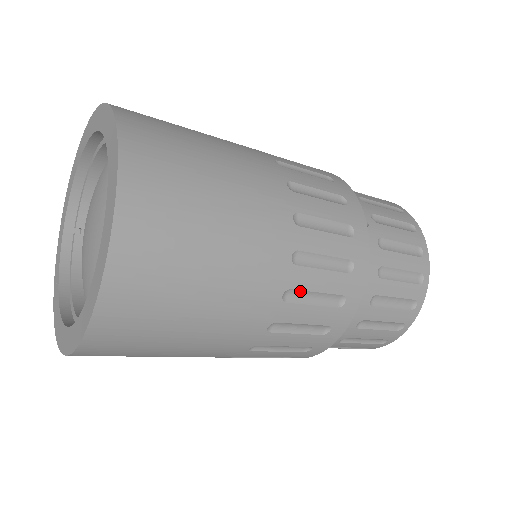
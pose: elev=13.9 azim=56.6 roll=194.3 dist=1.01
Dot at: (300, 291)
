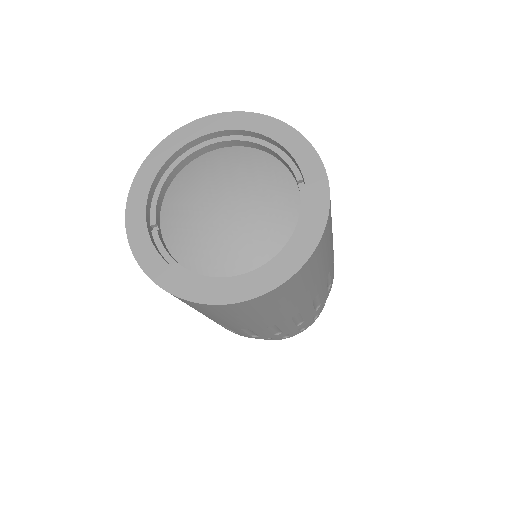
Dot at: (333, 250)
